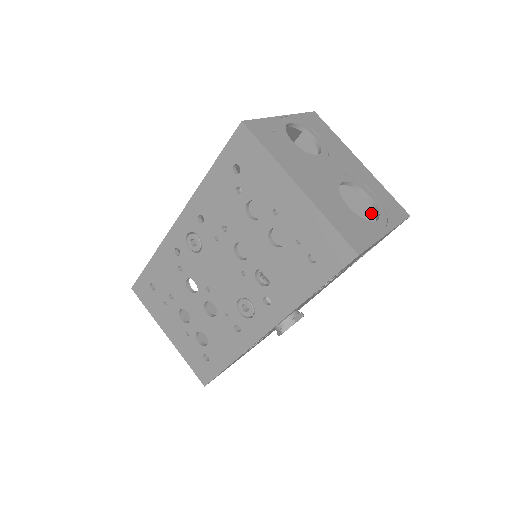
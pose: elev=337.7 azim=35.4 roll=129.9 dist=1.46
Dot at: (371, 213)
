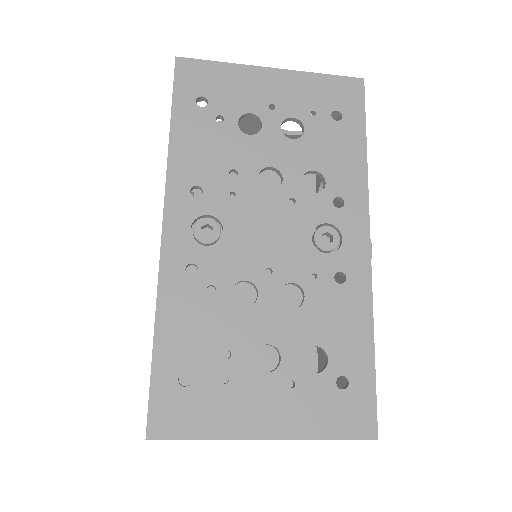
Dot at: occluded
